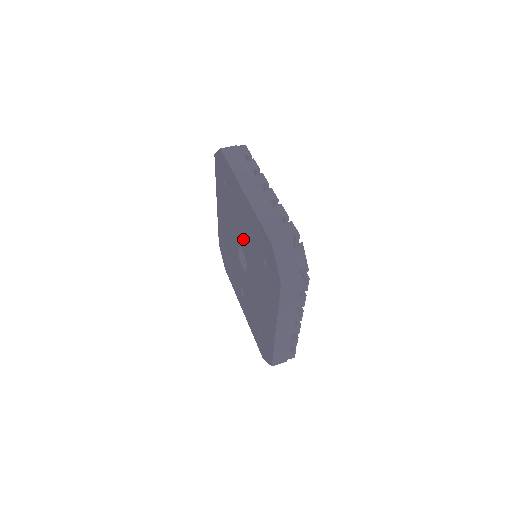
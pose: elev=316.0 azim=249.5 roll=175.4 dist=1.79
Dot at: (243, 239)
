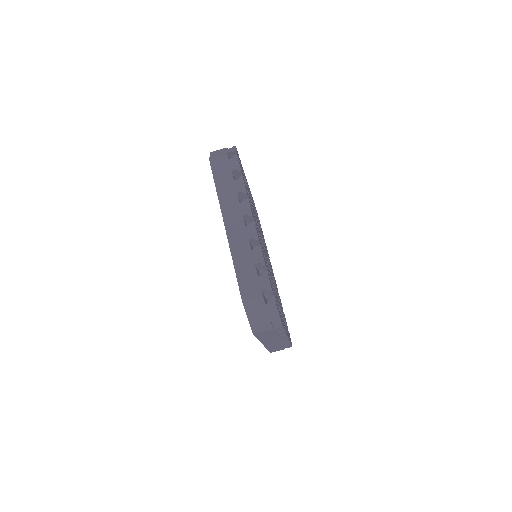
Dot at: occluded
